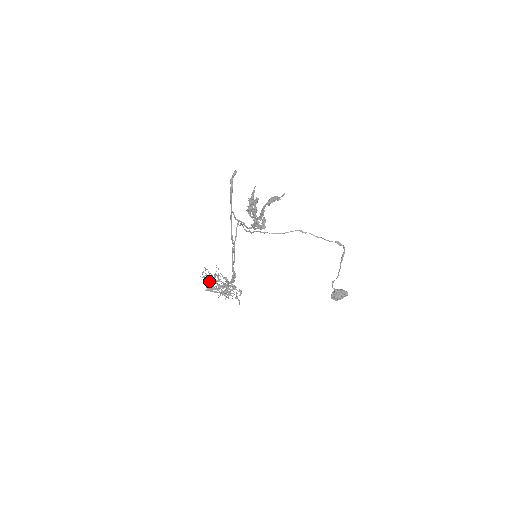
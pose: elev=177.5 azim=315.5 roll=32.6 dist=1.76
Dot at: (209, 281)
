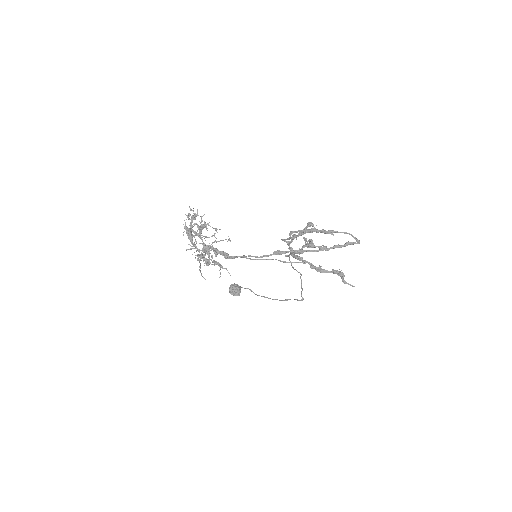
Dot at: occluded
